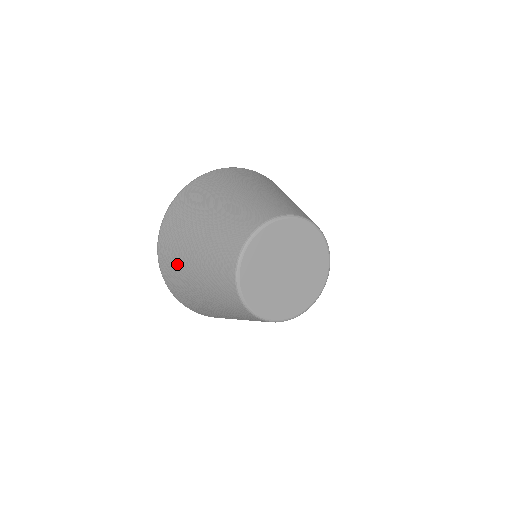
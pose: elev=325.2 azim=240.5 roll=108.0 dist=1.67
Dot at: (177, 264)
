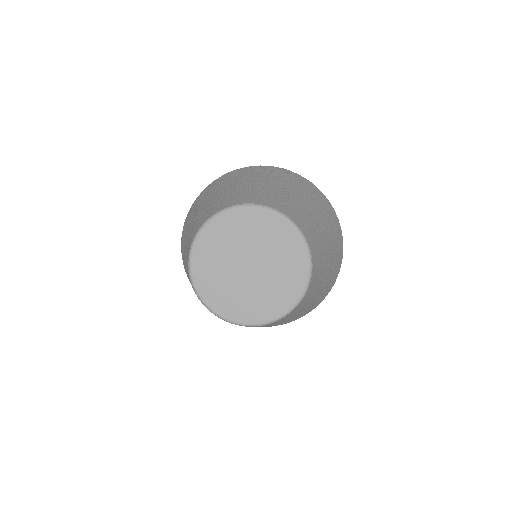
Dot at: (183, 241)
